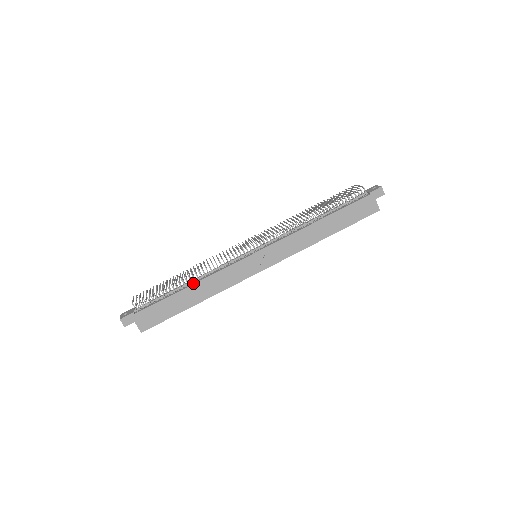
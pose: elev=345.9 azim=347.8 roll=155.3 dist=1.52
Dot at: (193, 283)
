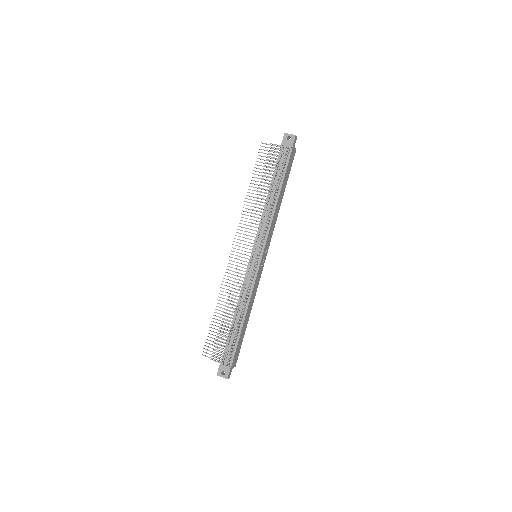
Dot at: (245, 314)
